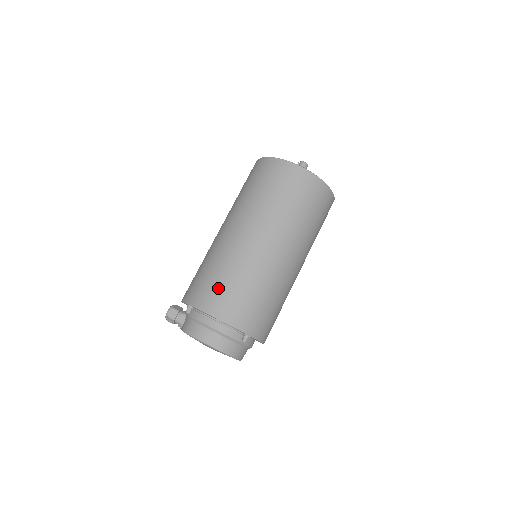
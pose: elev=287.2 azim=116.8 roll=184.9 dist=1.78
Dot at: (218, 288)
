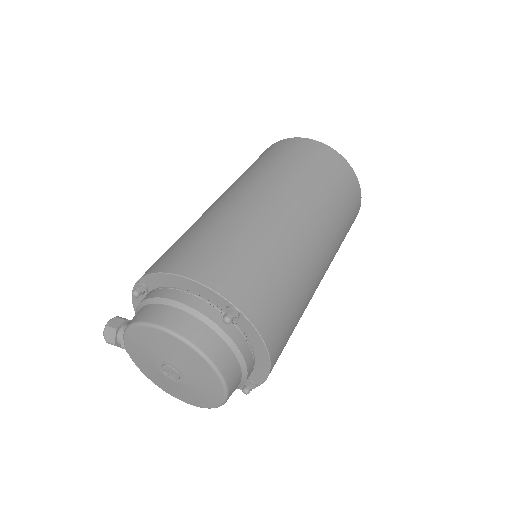
Dot at: (186, 244)
